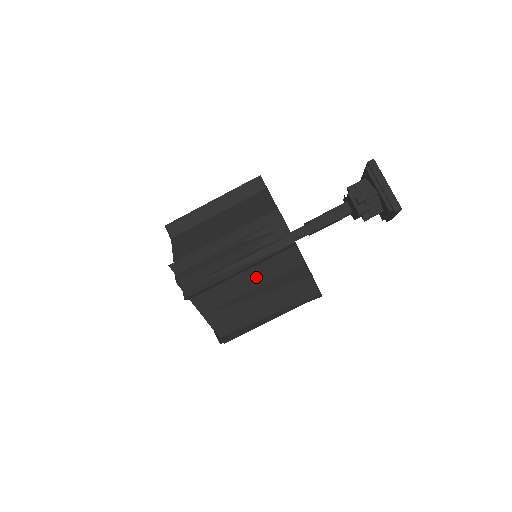
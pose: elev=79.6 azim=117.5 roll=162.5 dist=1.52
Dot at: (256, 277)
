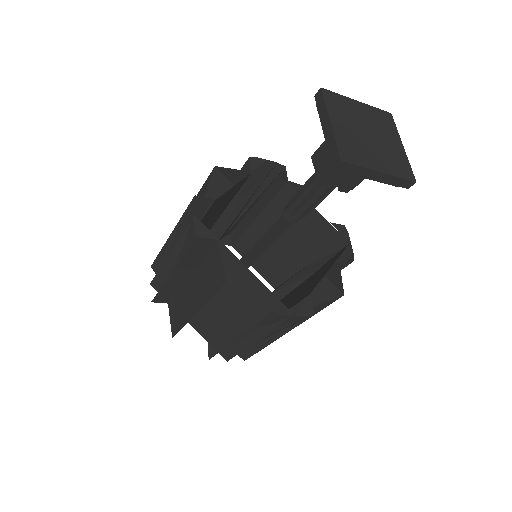
Dot at: occluded
